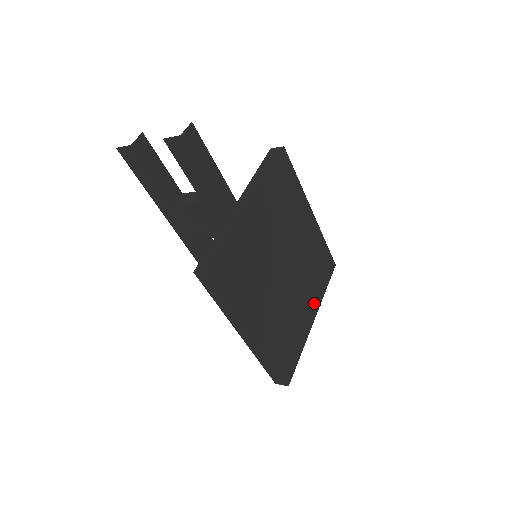
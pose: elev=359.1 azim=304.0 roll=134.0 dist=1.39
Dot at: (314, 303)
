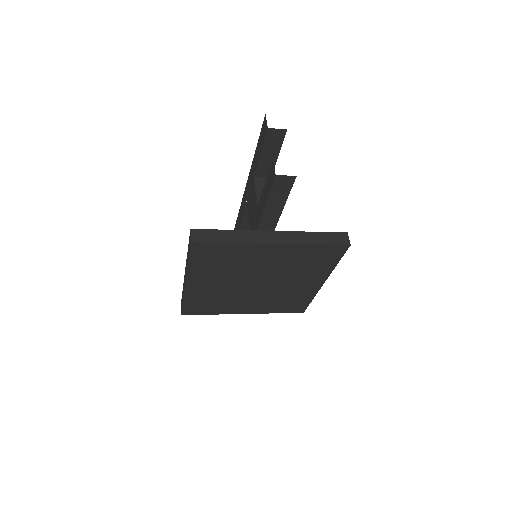
Dot at: (256, 309)
